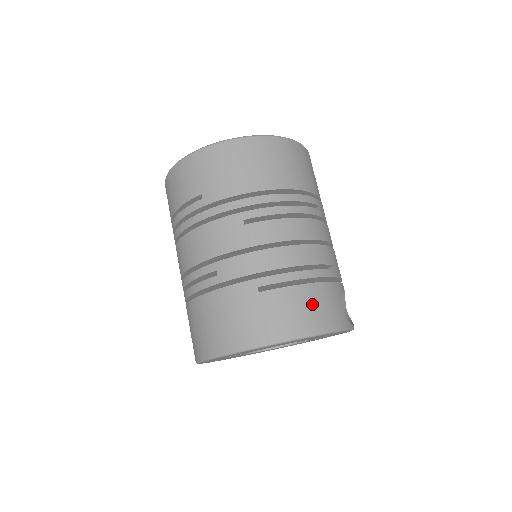
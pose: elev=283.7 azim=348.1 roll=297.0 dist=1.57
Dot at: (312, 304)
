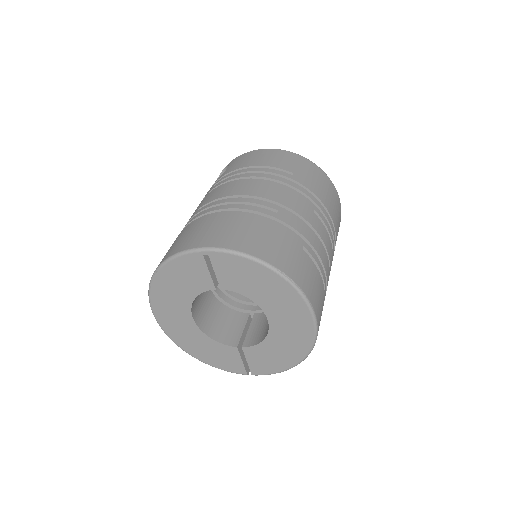
Dot at: (321, 298)
